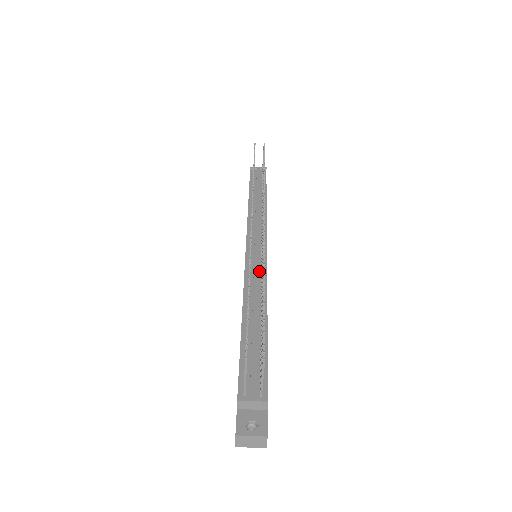
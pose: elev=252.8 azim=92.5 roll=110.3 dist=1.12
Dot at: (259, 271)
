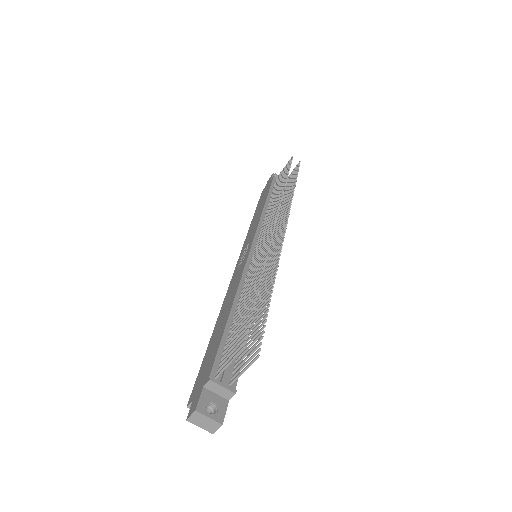
Dot at: occluded
